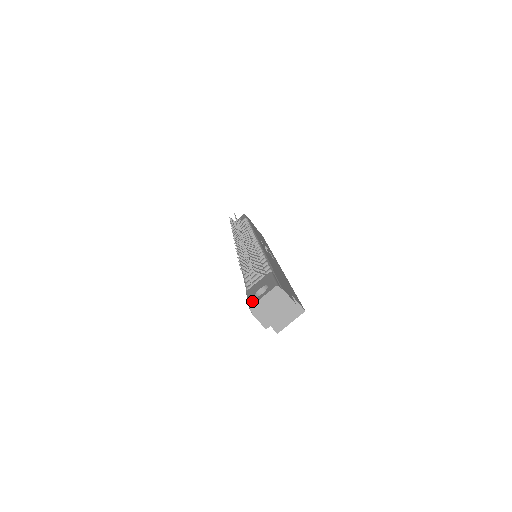
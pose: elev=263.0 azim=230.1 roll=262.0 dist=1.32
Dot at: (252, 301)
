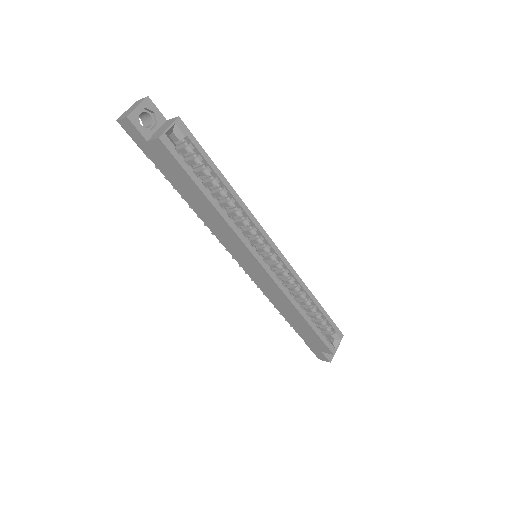
Dot at: occluded
